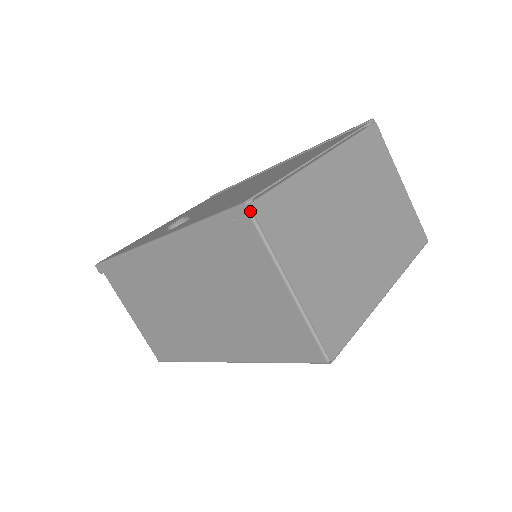
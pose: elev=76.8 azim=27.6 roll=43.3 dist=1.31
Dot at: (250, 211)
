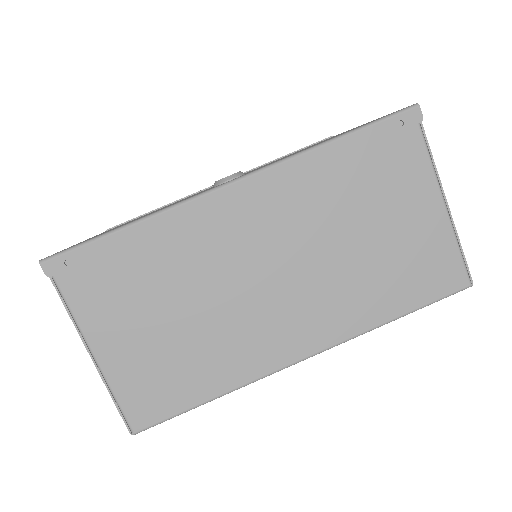
Dot at: (417, 115)
